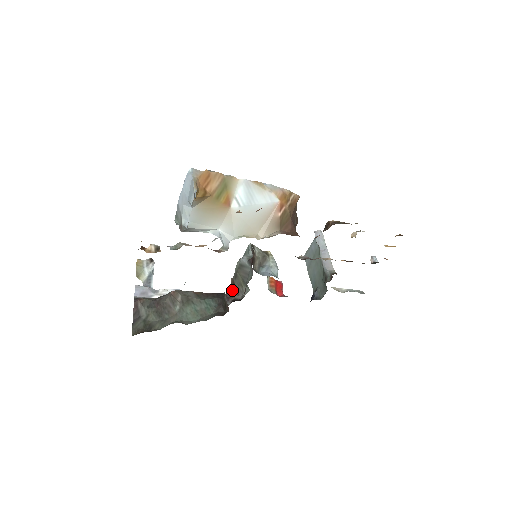
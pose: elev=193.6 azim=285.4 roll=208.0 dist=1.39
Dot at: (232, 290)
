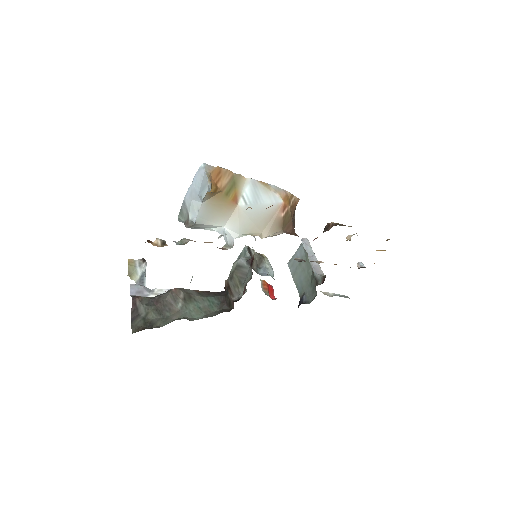
Dot at: occluded
